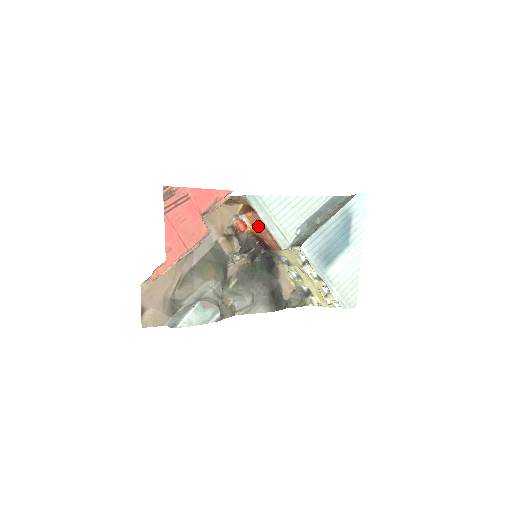
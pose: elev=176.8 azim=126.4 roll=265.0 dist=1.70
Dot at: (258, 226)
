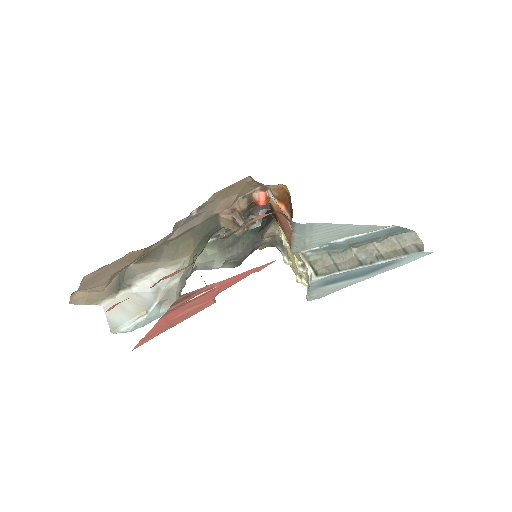
Dot at: (283, 220)
